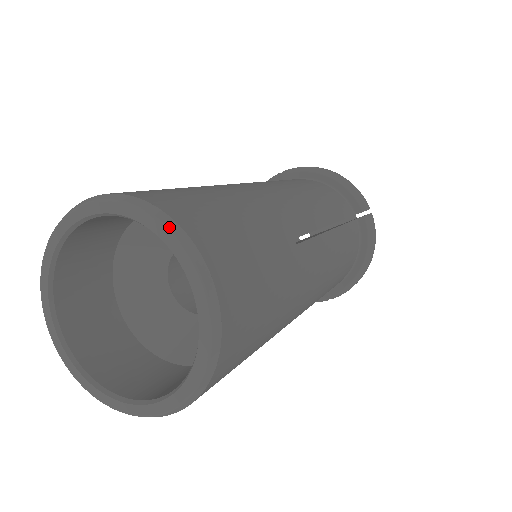
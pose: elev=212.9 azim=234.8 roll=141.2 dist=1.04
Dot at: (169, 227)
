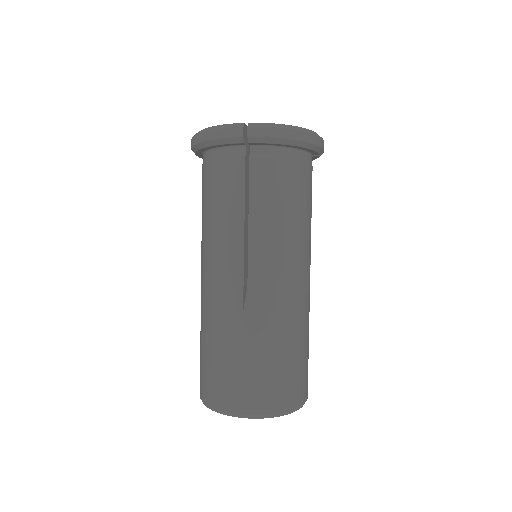
Dot at: occluded
